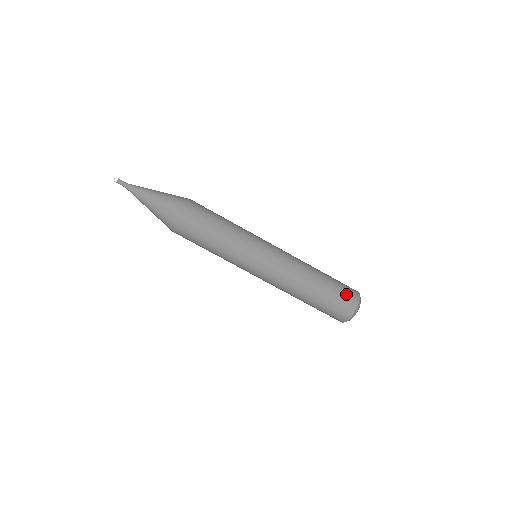
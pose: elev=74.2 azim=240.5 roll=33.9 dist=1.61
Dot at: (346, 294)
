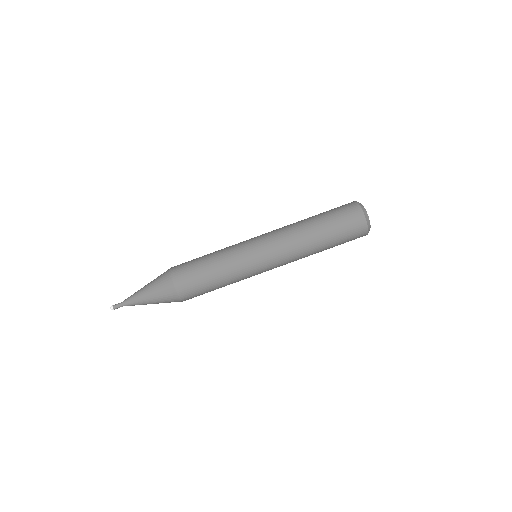
Dot at: (344, 210)
